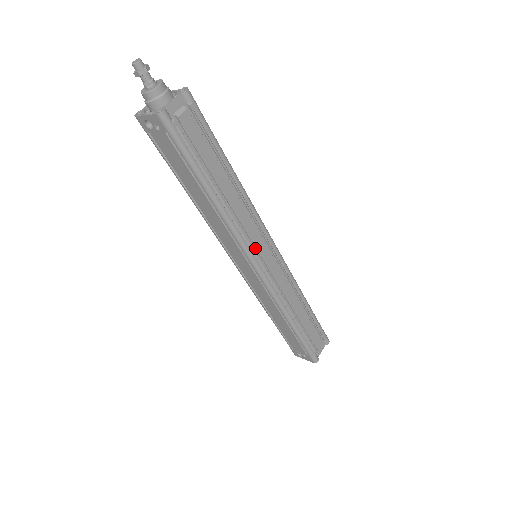
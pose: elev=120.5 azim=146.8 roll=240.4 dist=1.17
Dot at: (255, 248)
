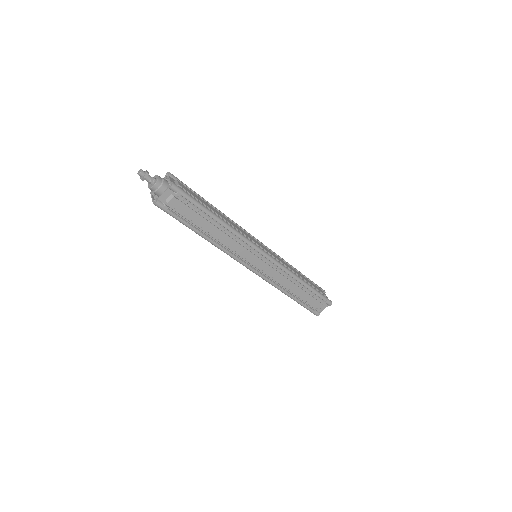
Dot at: (246, 258)
